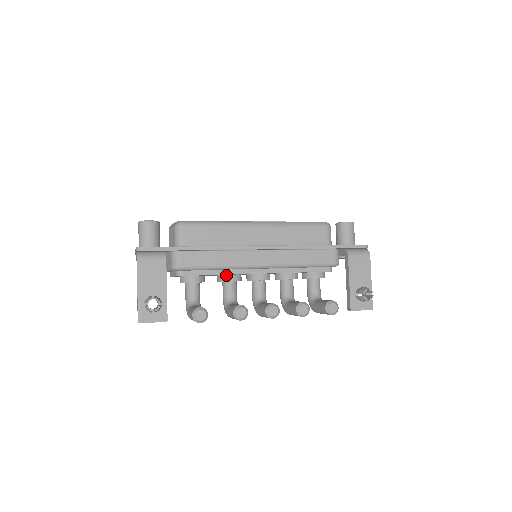
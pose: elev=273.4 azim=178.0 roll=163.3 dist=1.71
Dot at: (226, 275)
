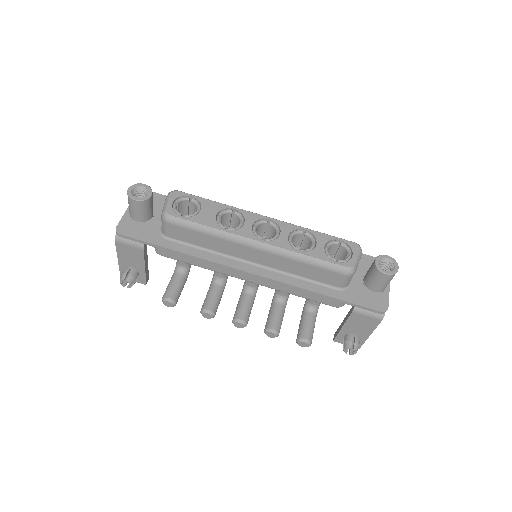
Dot at: occluded
